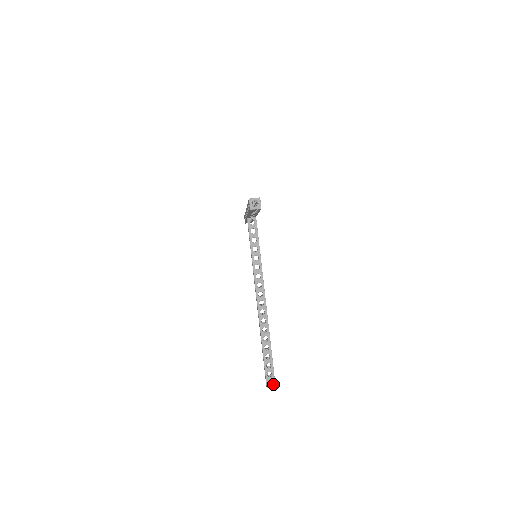
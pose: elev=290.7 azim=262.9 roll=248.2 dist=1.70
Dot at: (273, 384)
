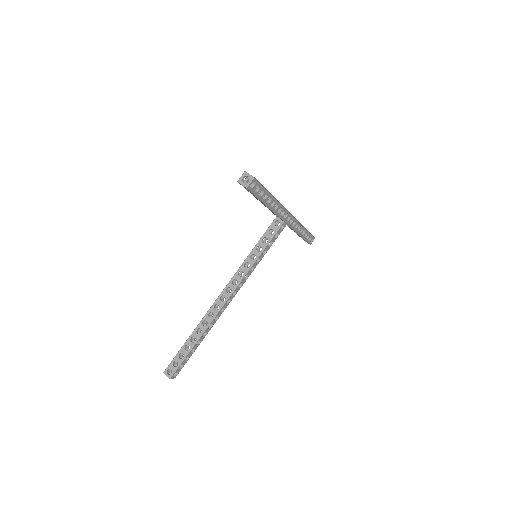
Dot at: occluded
